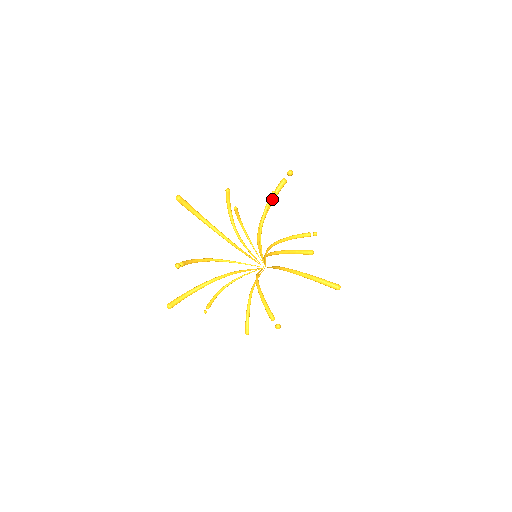
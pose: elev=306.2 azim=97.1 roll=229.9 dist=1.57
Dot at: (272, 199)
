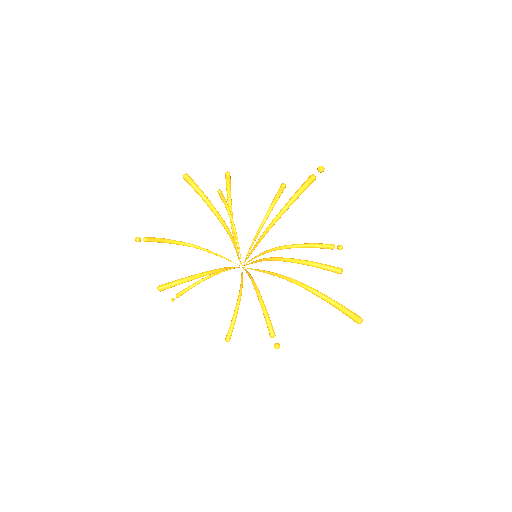
Dot at: (281, 193)
